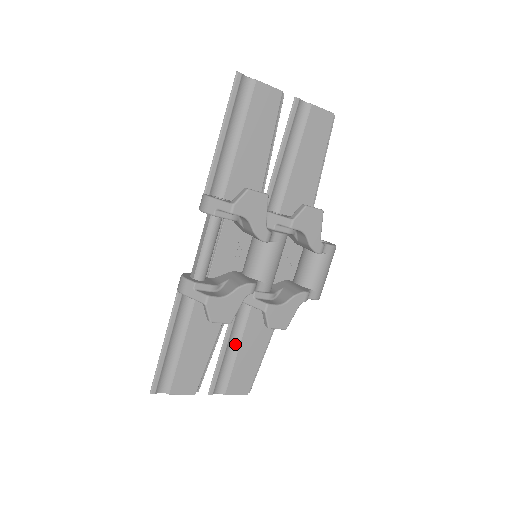
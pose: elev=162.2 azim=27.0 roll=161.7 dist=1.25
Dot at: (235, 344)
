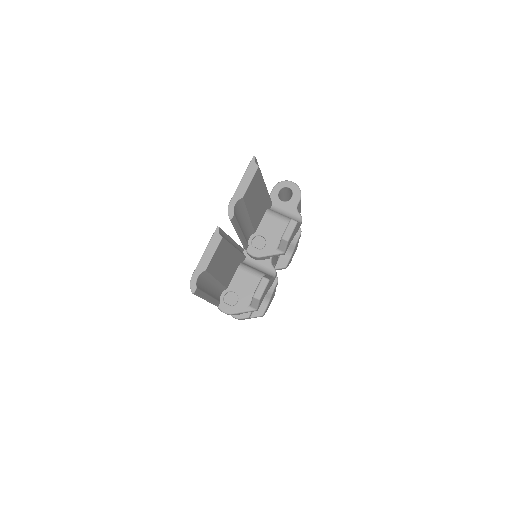
Dot at: occluded
